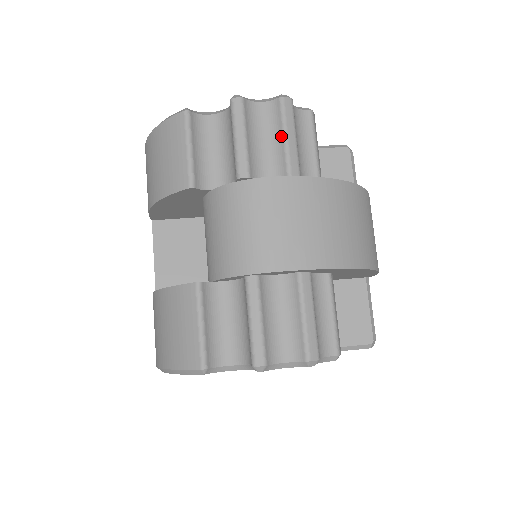
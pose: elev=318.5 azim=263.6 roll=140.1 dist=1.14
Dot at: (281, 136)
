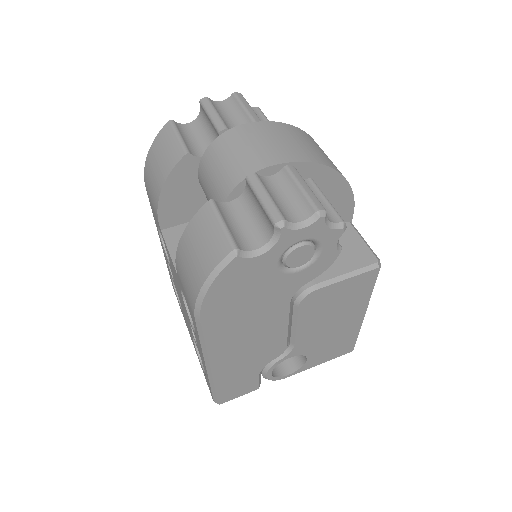
Dot at: (241, 109)
